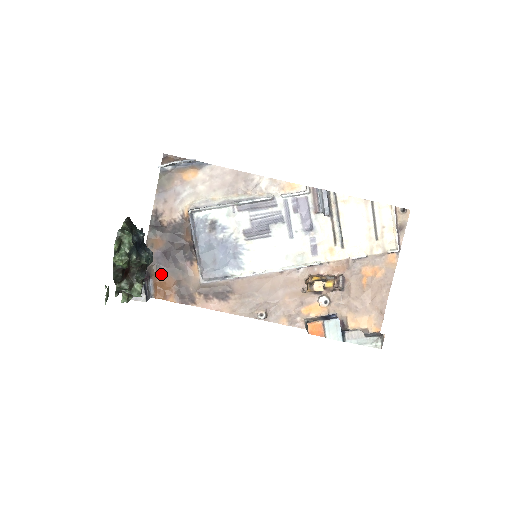
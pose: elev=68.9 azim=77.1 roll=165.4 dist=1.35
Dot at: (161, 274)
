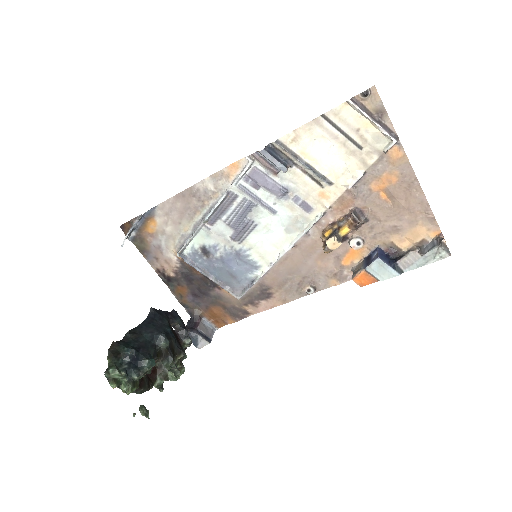
Dot at: (206, 309)
